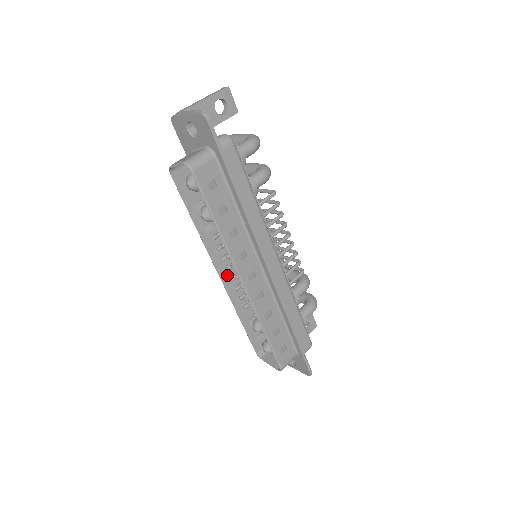
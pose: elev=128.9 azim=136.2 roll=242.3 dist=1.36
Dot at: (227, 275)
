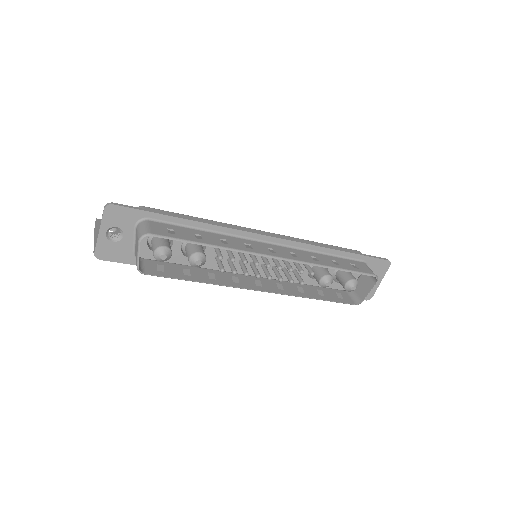
Dot at: (265, 287)
